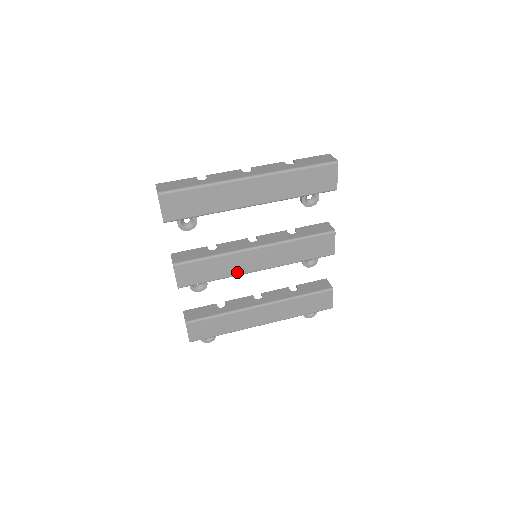
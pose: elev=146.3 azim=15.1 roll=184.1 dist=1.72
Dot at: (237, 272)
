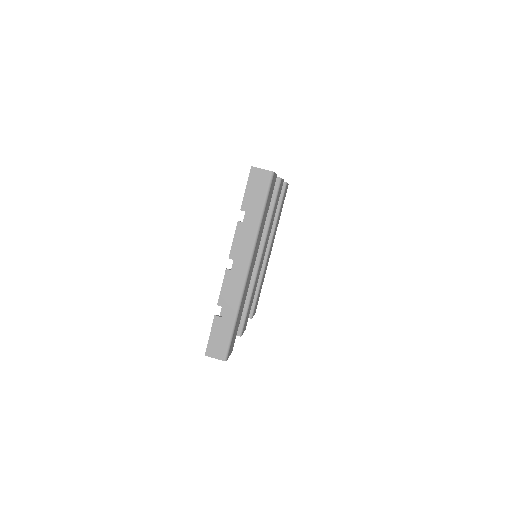
Dot at: (258, 277)
